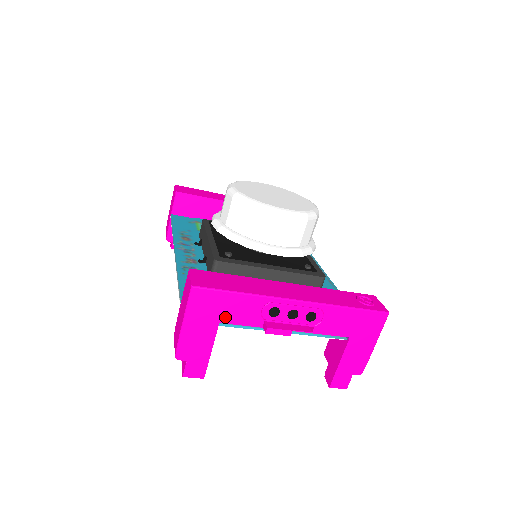
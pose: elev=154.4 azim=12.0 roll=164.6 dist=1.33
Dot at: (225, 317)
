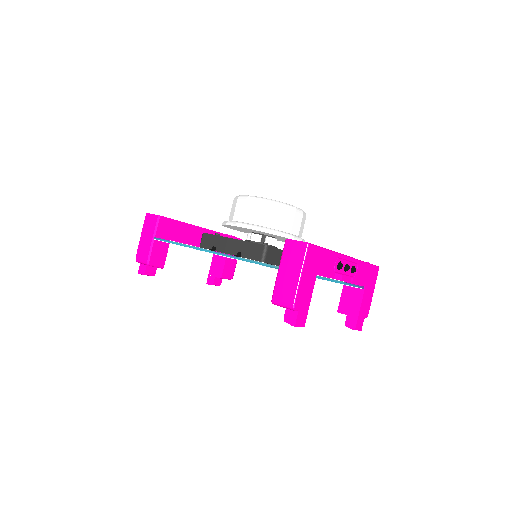
Dot at: (319, 270)
